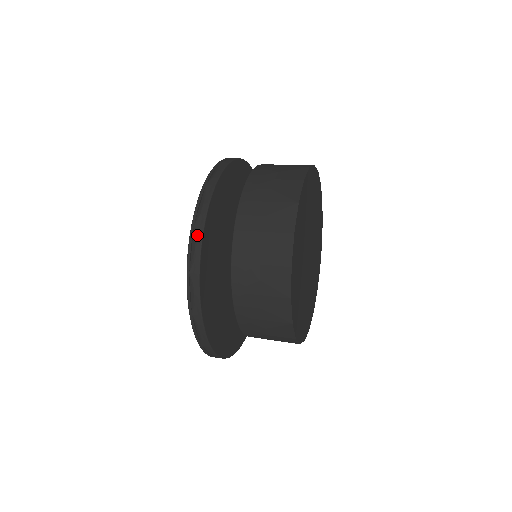
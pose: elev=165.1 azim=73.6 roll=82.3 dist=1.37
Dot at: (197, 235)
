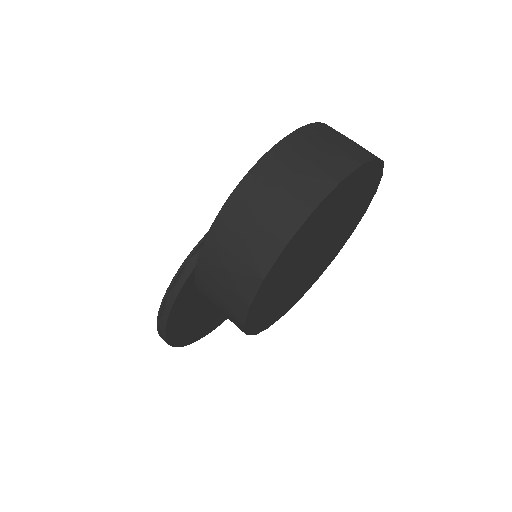
Dot at: occluded
